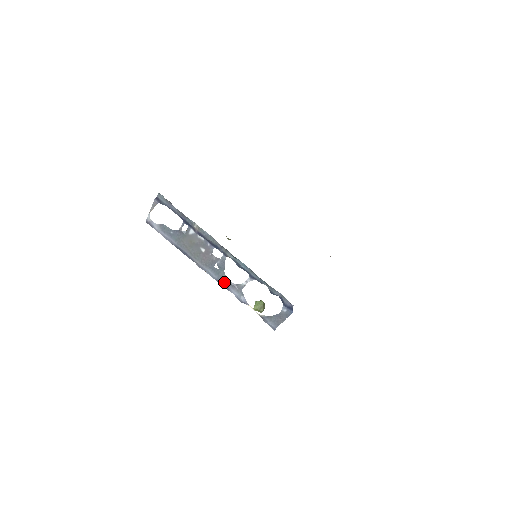
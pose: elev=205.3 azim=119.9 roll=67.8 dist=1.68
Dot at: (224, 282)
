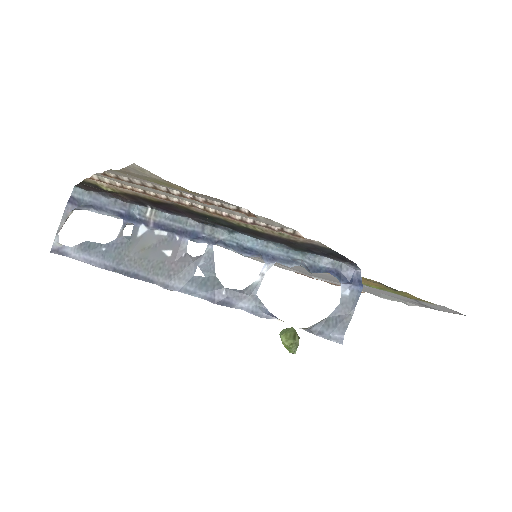
Dot at: (220, 295)
